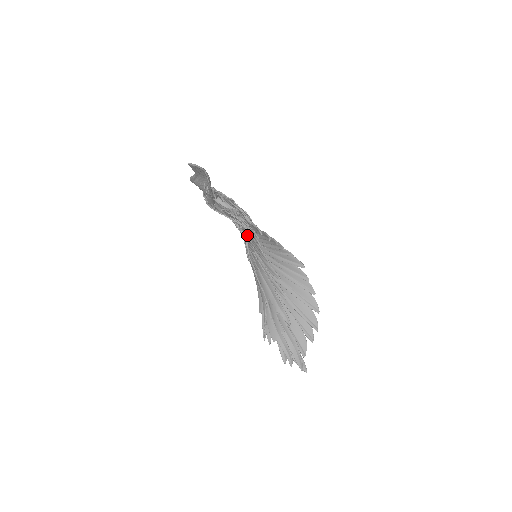
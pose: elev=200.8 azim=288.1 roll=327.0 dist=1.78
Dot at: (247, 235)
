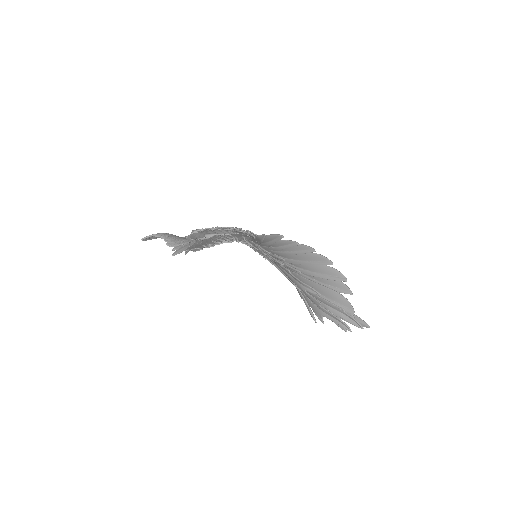
Dot at: occluded
